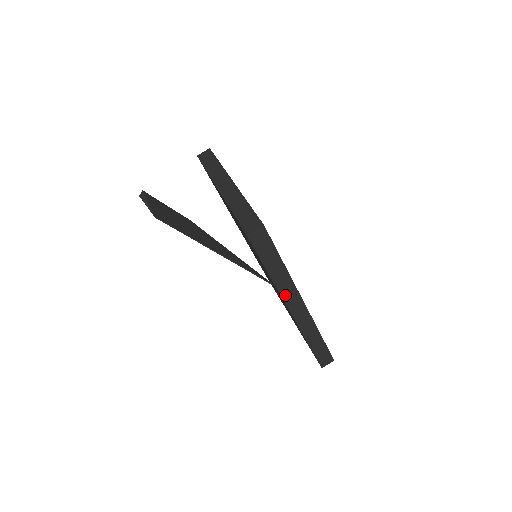
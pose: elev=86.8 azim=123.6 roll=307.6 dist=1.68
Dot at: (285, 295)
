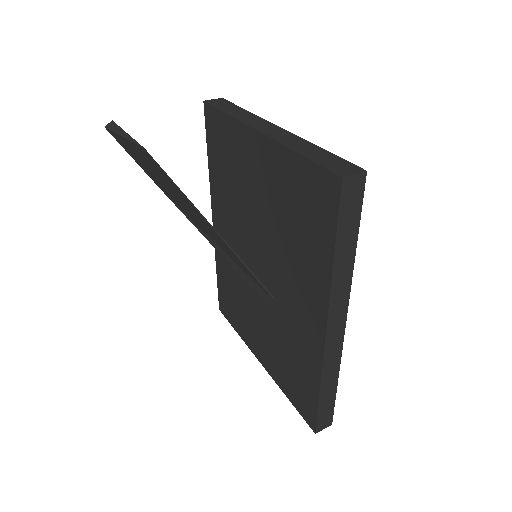
Dot at: (334, 301)
